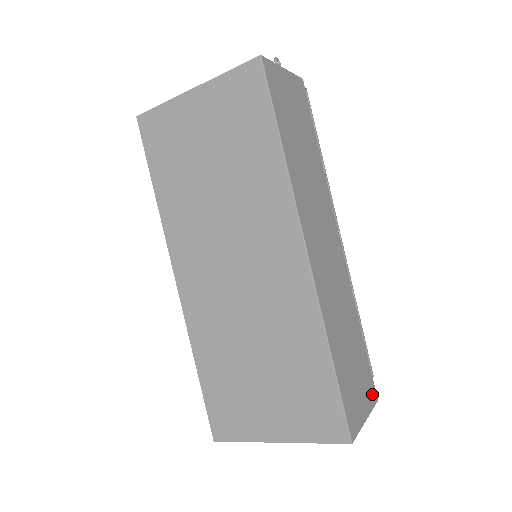
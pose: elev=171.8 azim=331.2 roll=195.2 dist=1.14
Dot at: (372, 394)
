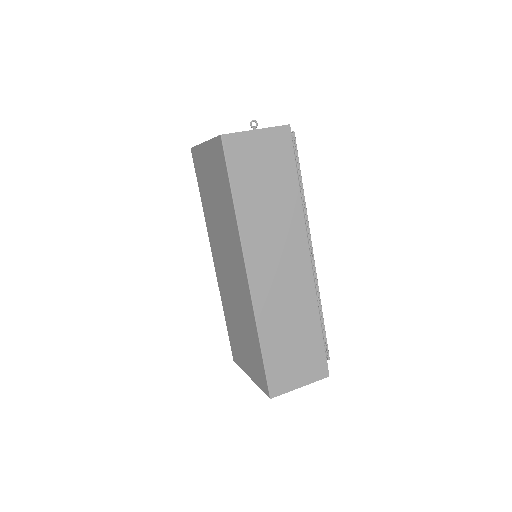
Dot at: (320, 371)
